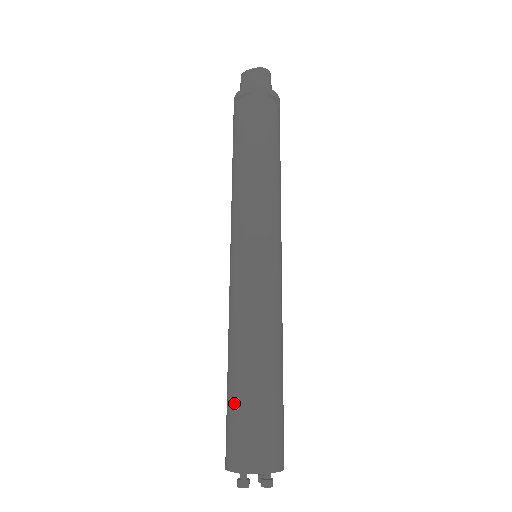
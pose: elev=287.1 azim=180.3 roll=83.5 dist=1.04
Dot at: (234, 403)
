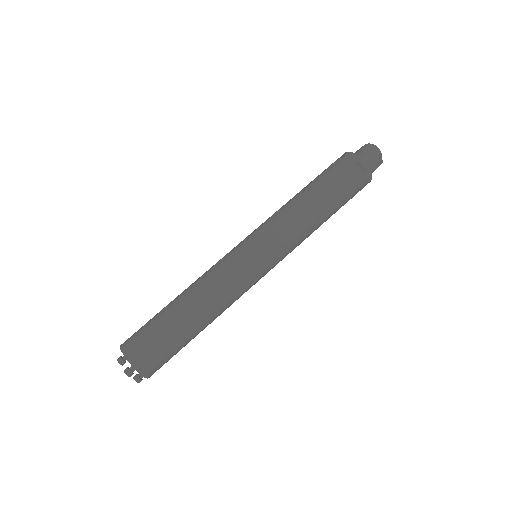
Dot at: (156, 314)
